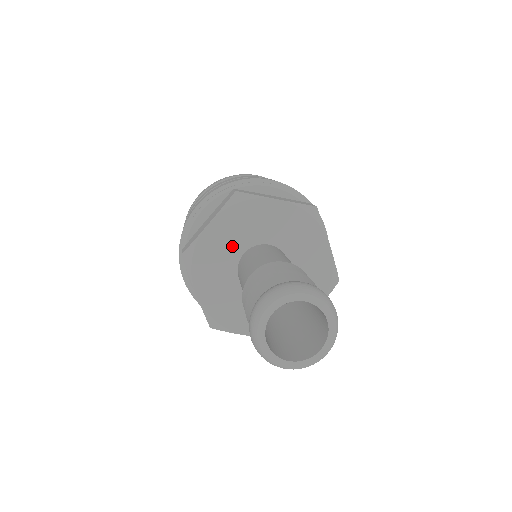
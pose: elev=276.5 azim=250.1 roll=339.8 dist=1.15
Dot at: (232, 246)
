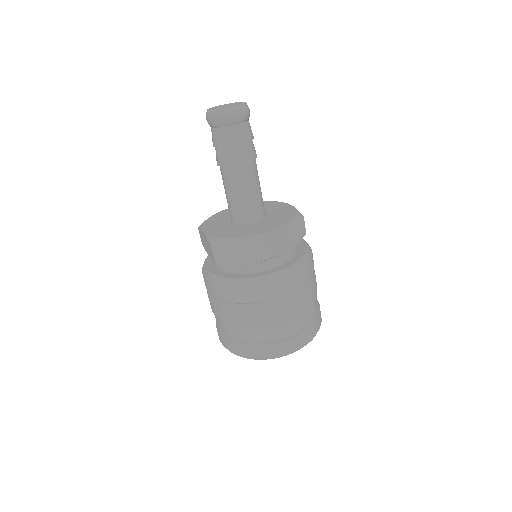
Dot at: (229, 216)
